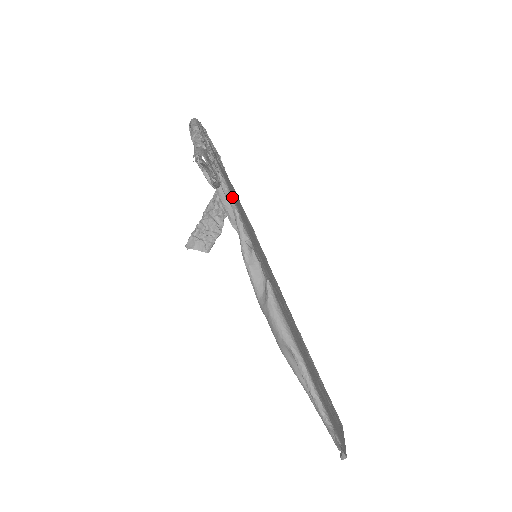
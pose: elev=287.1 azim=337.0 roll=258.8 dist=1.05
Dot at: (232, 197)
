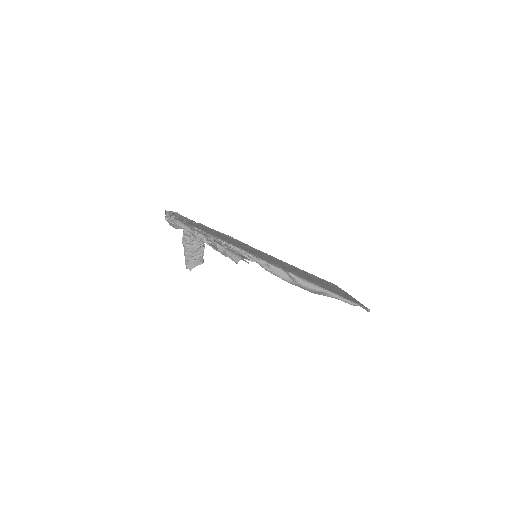
Dot at: occluded
